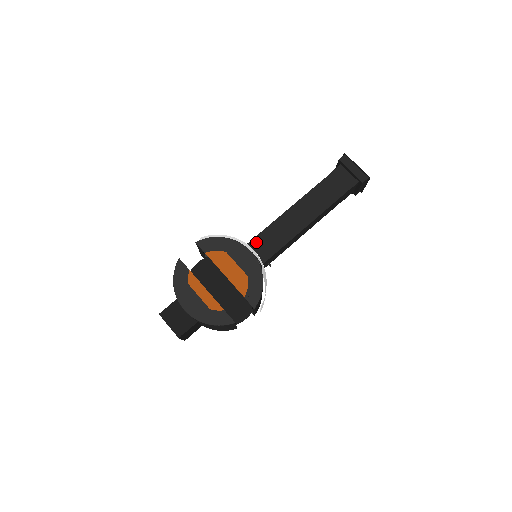
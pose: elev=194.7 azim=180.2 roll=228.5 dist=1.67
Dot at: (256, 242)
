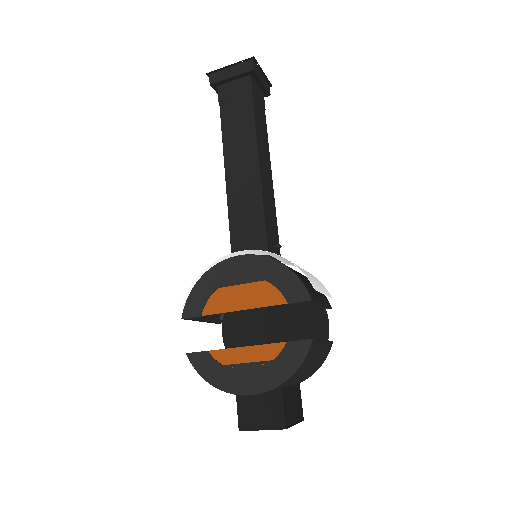
Dot at: (237, 244)
